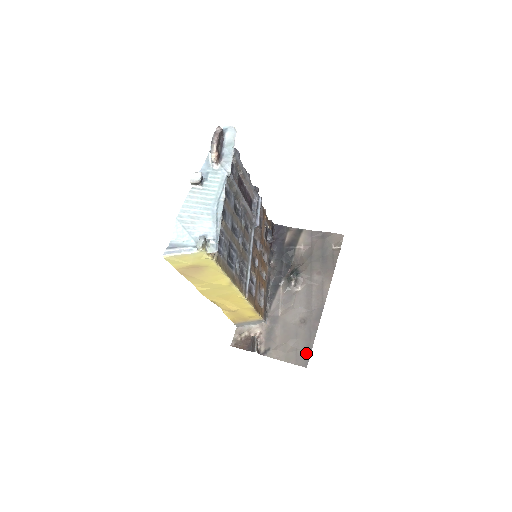
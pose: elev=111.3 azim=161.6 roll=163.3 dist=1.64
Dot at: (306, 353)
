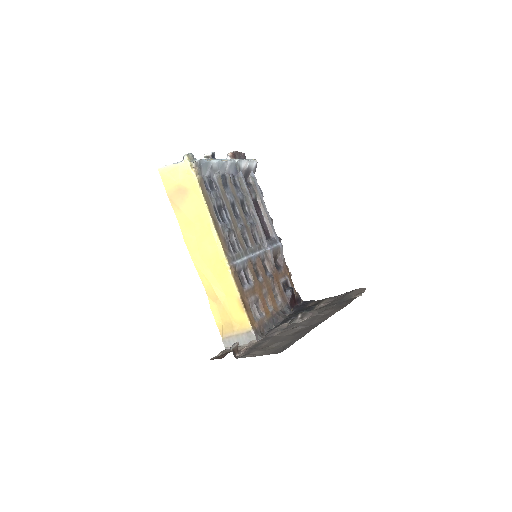
Dot at: (286, 346)
